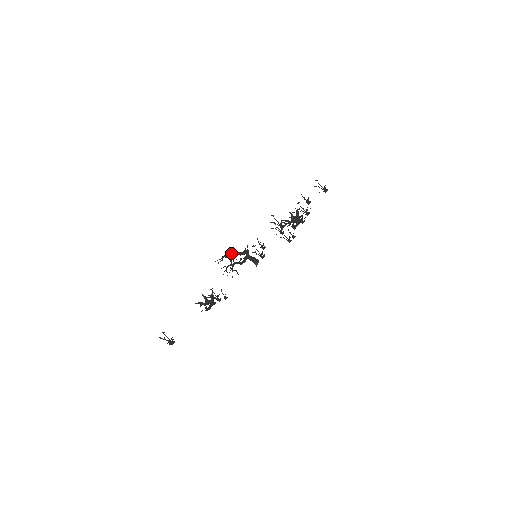
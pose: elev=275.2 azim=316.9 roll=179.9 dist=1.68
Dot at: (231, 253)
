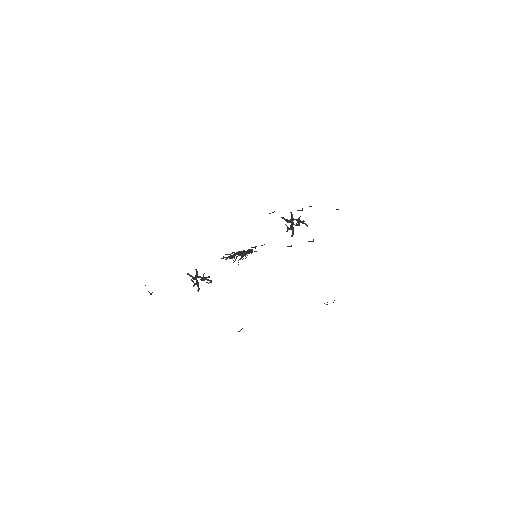
Dot at: (241, 253)
